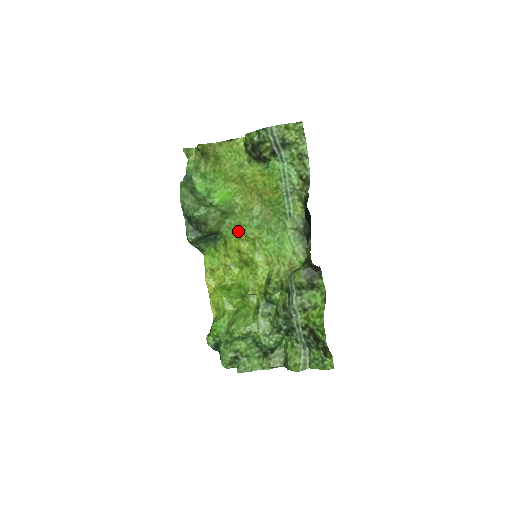
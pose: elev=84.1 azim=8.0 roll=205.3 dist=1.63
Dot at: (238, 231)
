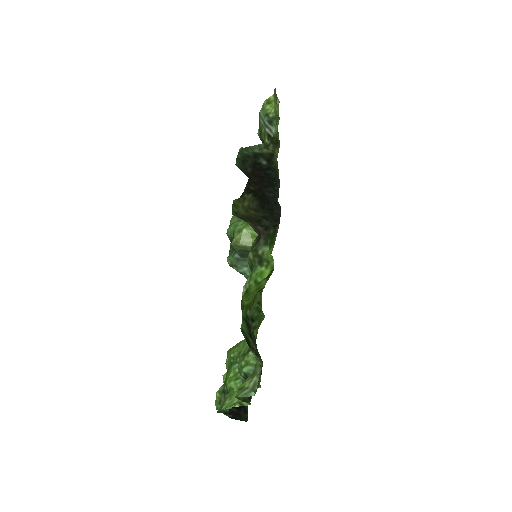
Dot at: occluded
